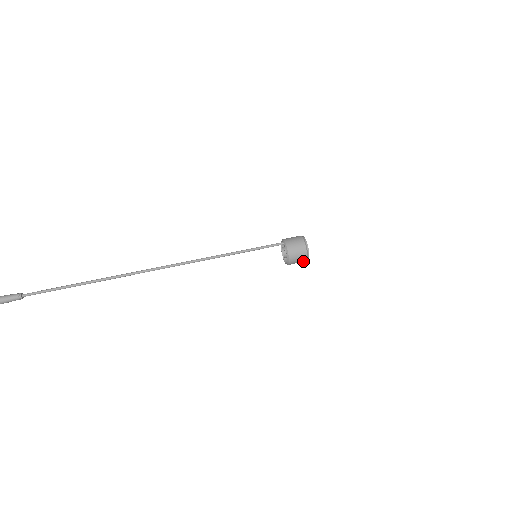
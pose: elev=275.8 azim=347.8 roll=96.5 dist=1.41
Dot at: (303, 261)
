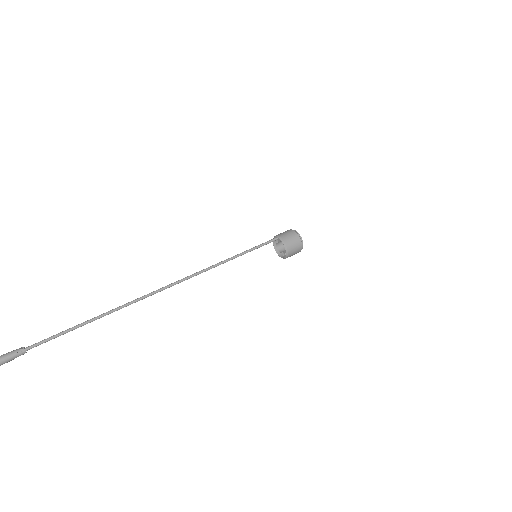
Dot at: occluded
